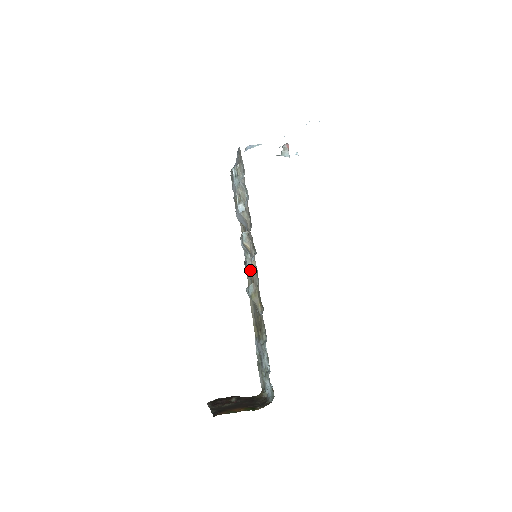
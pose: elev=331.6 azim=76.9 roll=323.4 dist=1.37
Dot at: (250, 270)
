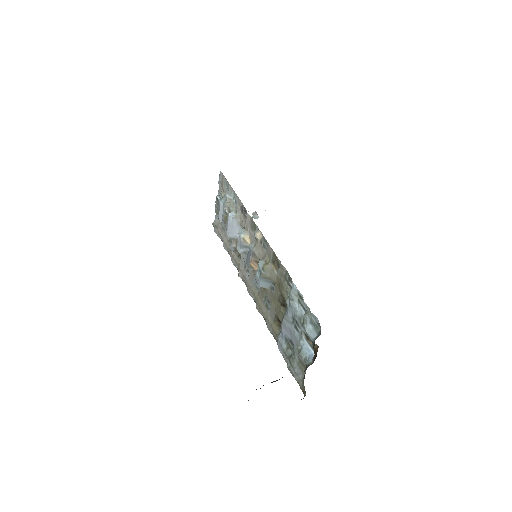
Dot at: (255, 250)
